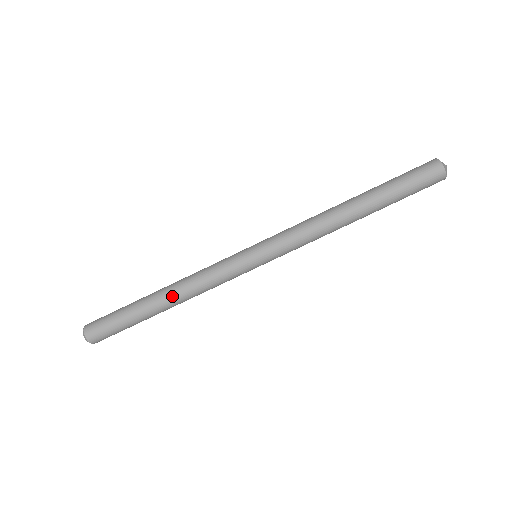
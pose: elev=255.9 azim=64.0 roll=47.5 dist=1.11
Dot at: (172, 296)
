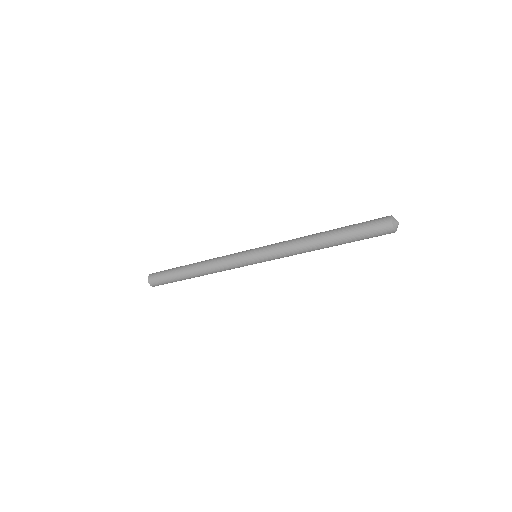
Dot at: (200, 271)
